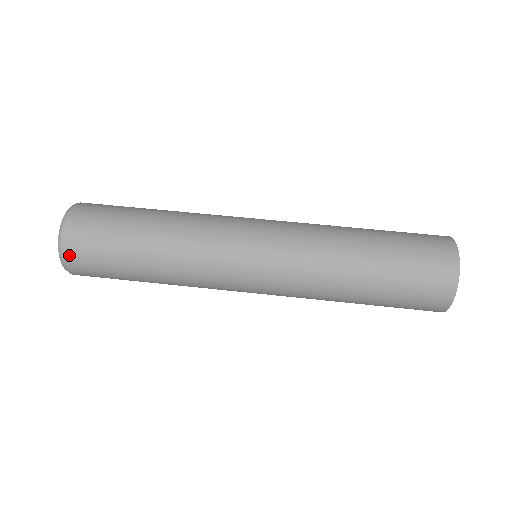
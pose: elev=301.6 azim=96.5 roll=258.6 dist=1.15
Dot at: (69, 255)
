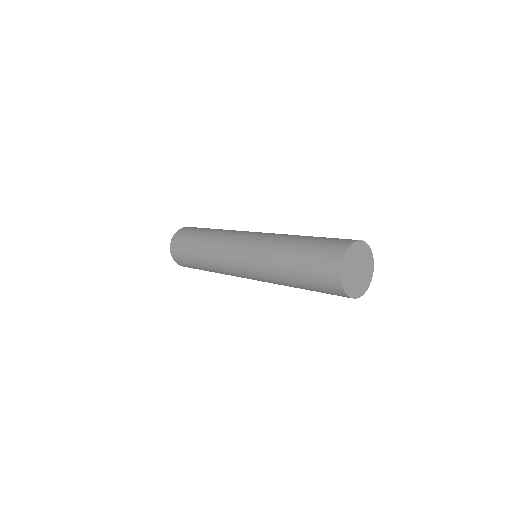
Dot at: (178, 233)
